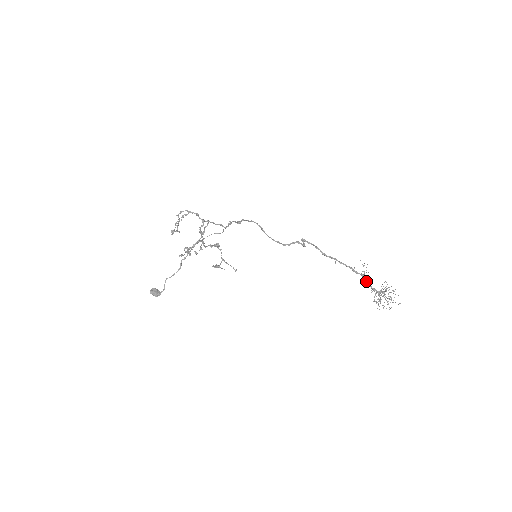
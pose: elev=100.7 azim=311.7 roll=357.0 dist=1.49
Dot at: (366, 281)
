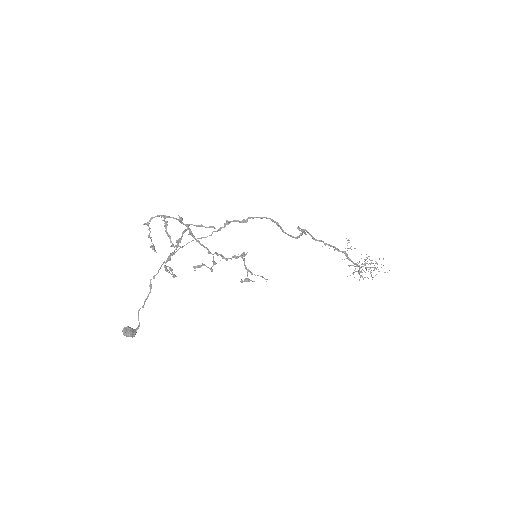
Dot at: (348, 257)
